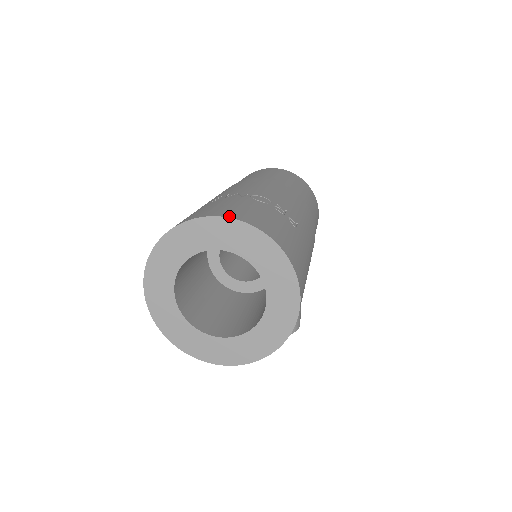
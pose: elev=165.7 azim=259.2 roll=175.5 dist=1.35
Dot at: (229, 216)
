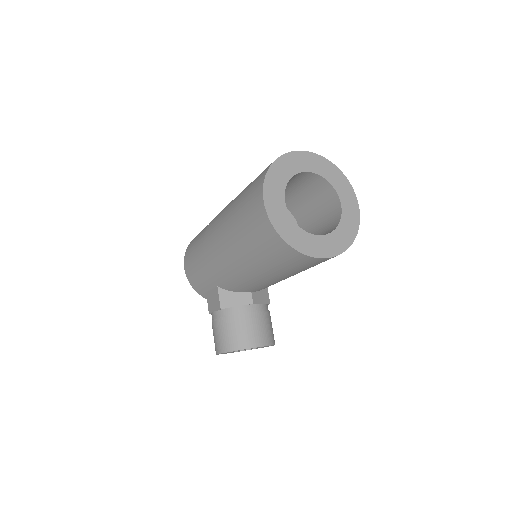
Dot at: (309, 153)
